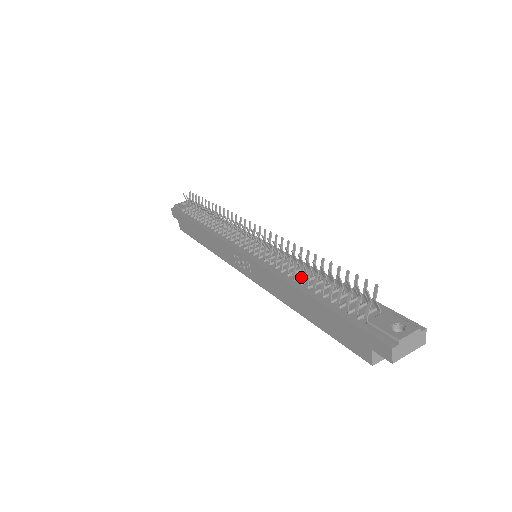
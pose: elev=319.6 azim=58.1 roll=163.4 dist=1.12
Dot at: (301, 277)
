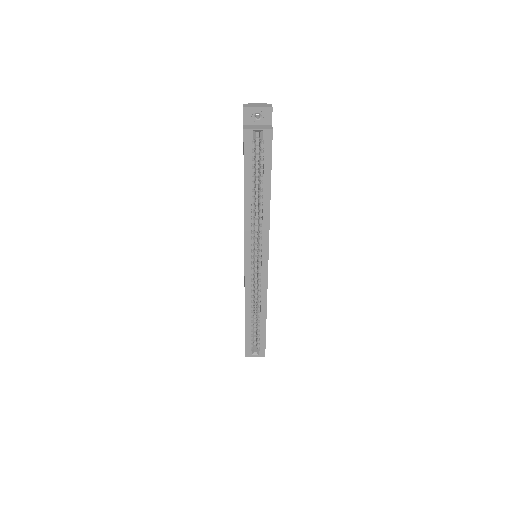
Dot at: occluded
